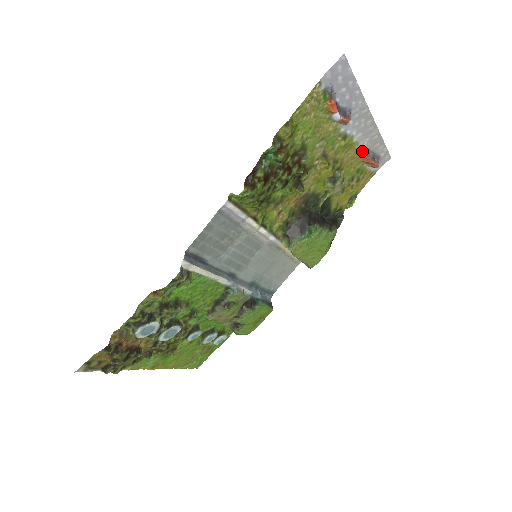
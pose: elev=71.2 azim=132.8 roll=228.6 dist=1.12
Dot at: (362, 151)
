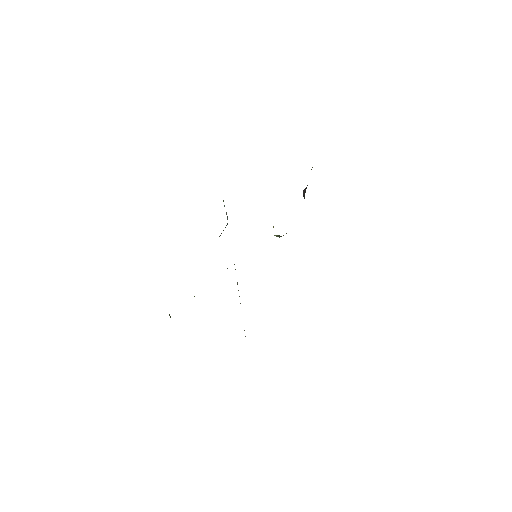
Dot at: occluded
